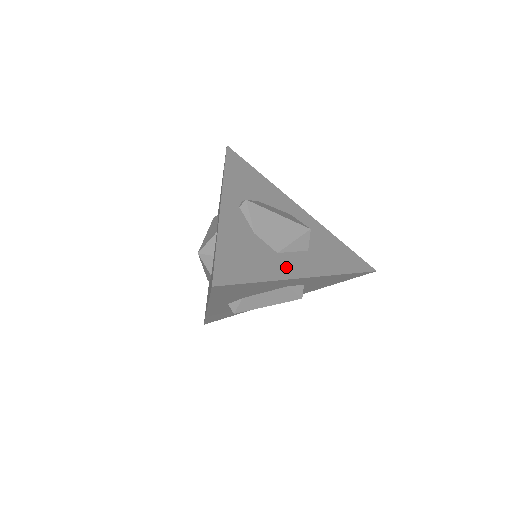
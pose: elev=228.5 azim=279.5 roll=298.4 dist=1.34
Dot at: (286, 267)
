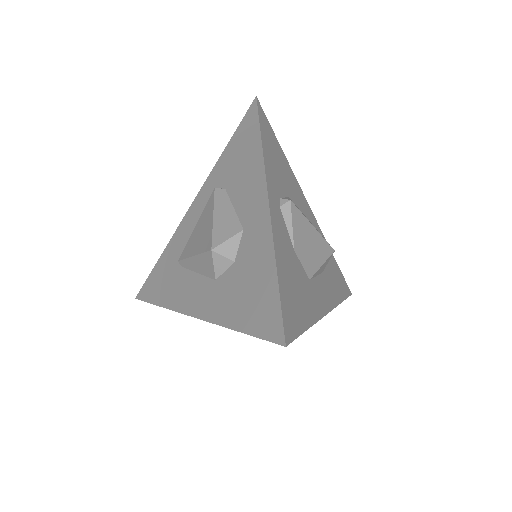
Dot at: (317, 301)
